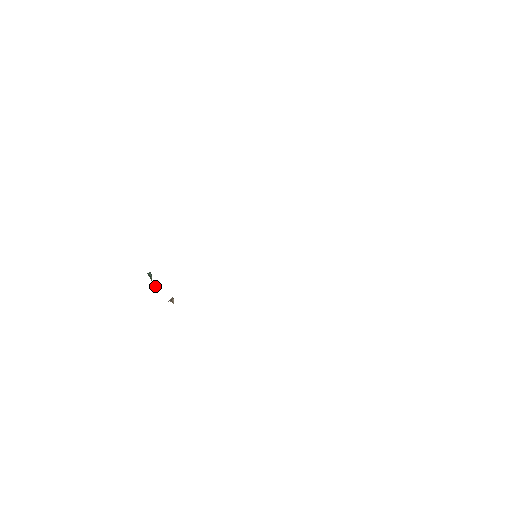
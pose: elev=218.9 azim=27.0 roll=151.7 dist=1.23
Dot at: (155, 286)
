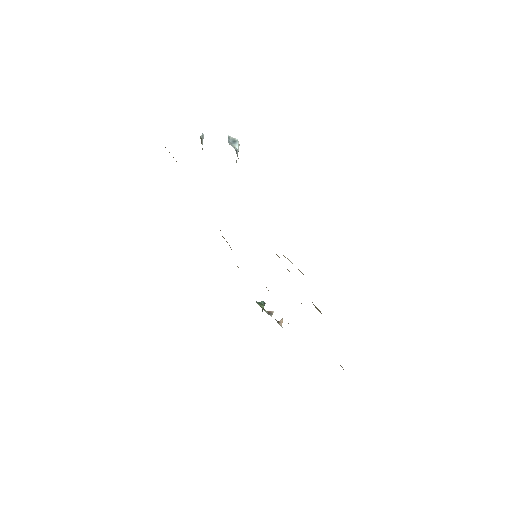
Dot at: (268, 311)
